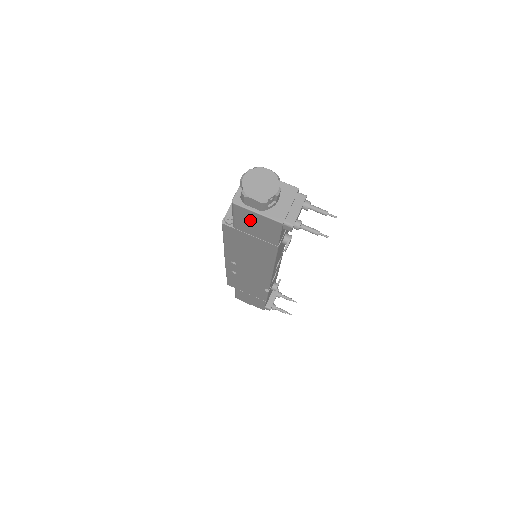
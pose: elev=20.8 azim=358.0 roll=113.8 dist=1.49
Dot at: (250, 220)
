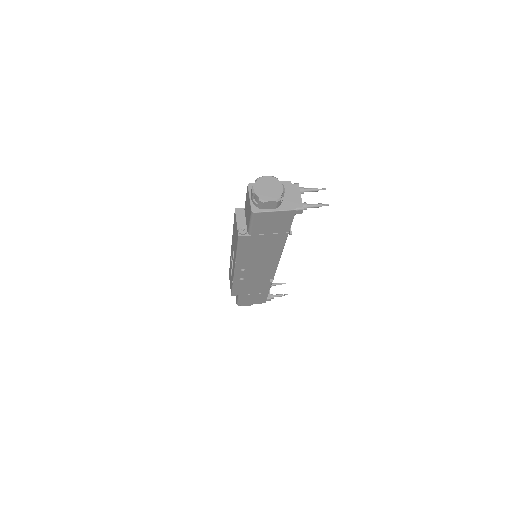
Dot at: (267, 221)
